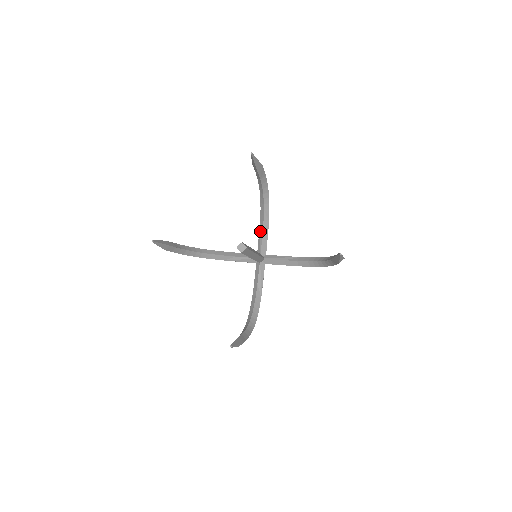
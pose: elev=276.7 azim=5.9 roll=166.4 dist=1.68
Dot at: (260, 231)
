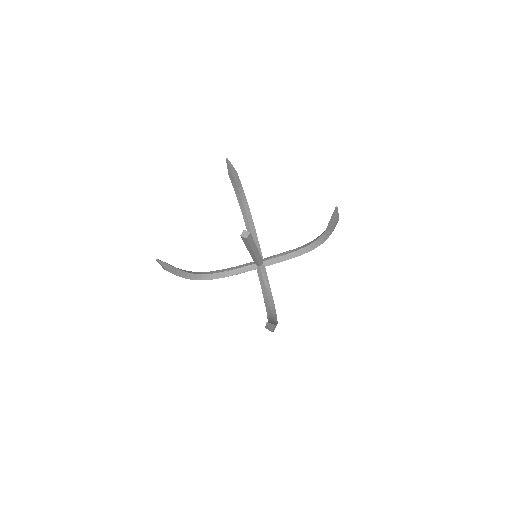
Dot at: occluded
